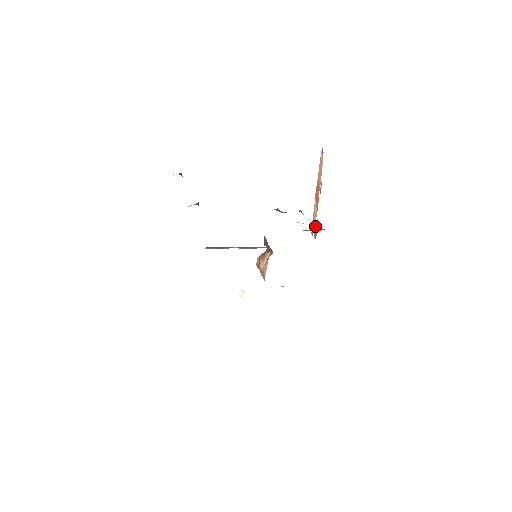
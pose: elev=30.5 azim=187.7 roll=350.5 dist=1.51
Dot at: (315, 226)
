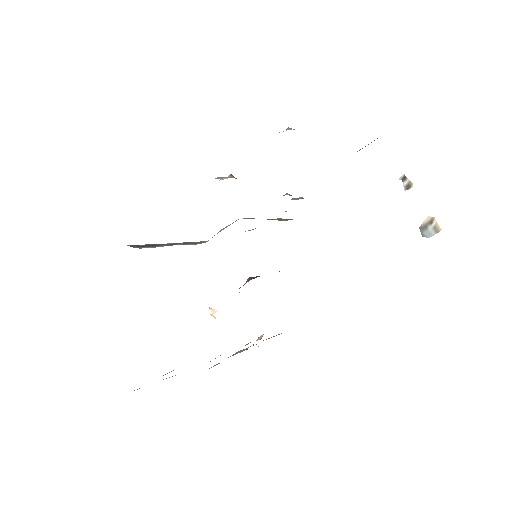
Dot at: (427, 224)
